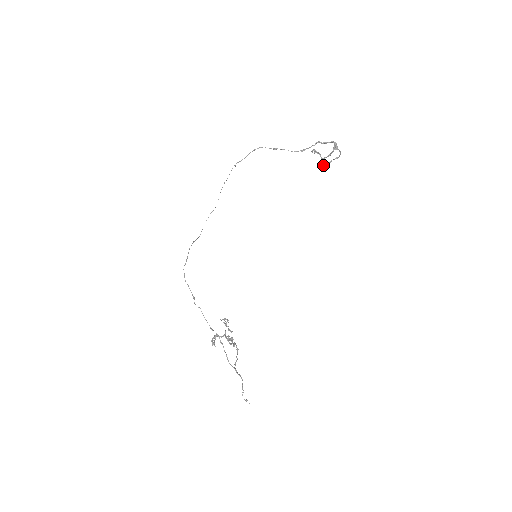
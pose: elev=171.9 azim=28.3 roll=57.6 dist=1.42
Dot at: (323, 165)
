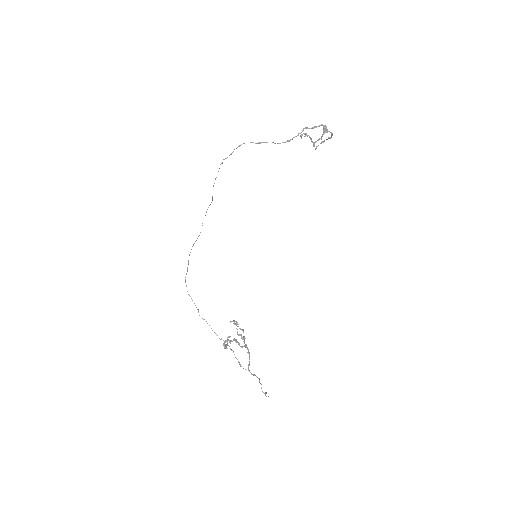
Dot at: (316, 147)
